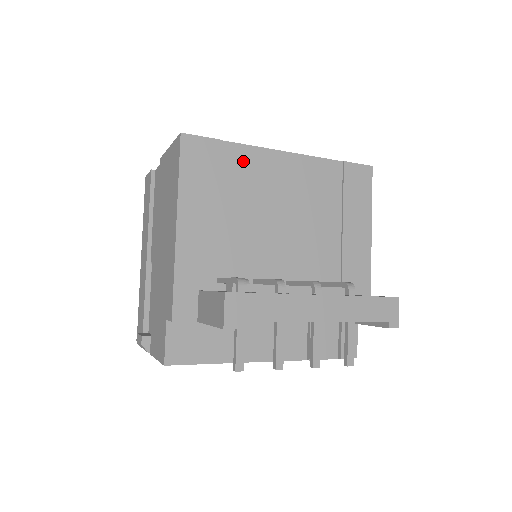
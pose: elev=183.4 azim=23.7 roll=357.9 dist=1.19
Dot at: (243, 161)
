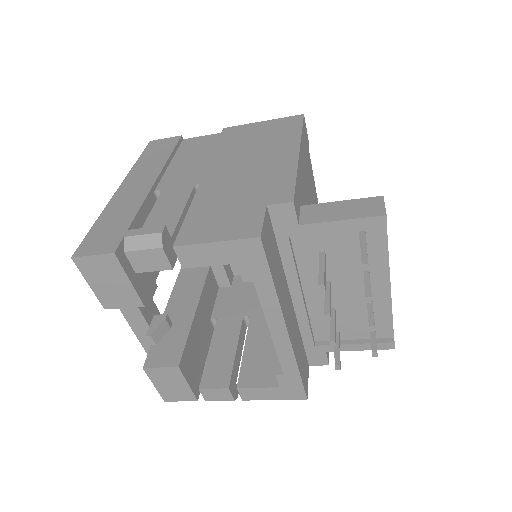
Dot at: (311, 172)
